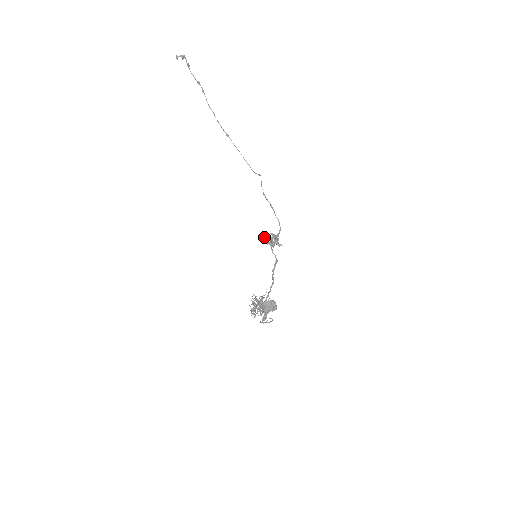
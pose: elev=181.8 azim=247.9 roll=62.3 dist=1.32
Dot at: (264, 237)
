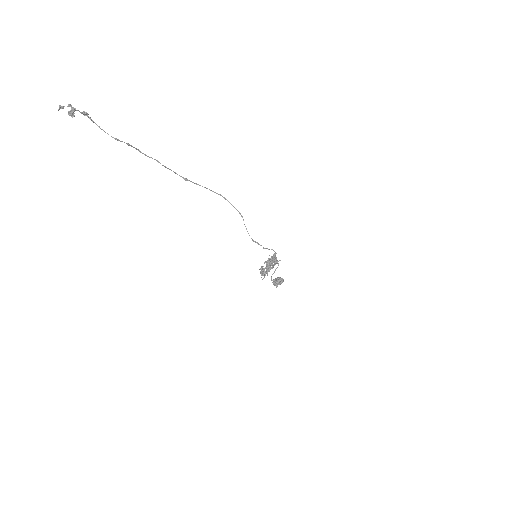
Dot at: occluded
